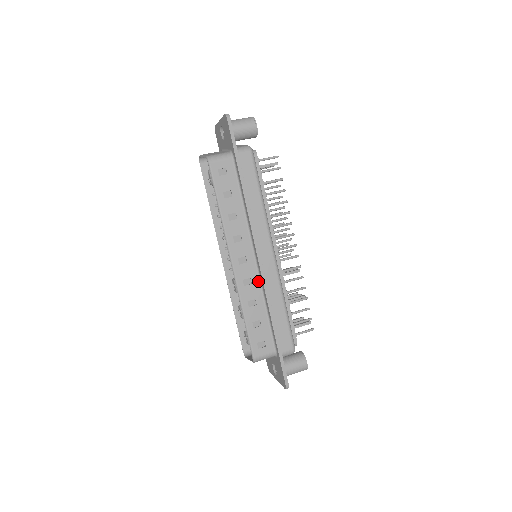
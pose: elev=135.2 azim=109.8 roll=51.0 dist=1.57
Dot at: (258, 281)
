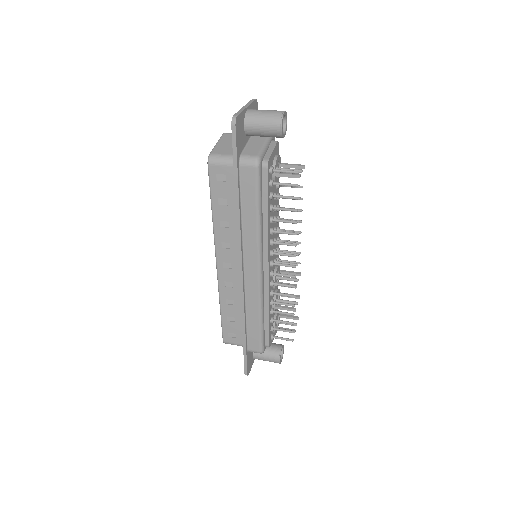
Dot at: (239, 287)
